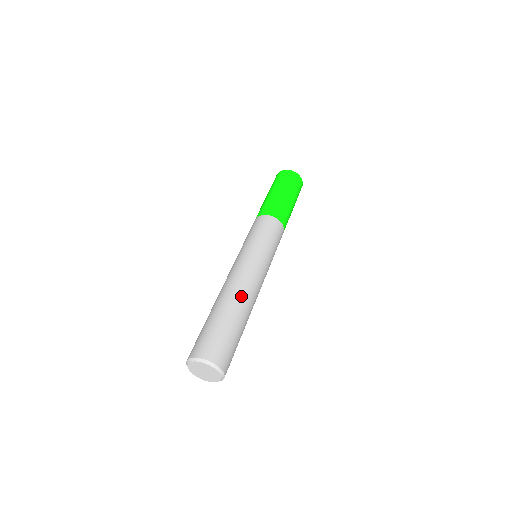
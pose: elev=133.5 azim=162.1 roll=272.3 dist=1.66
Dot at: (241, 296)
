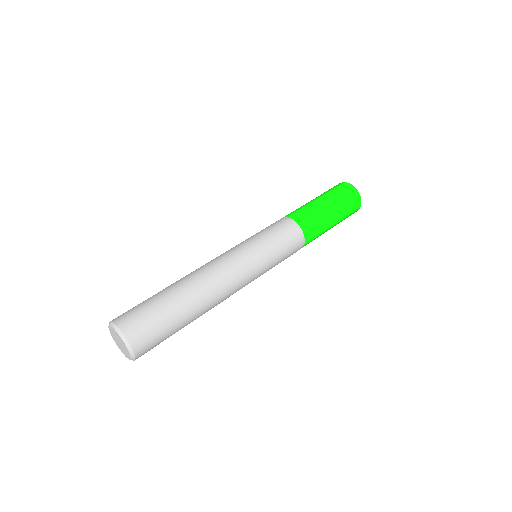
Dot at: (205, 290)
